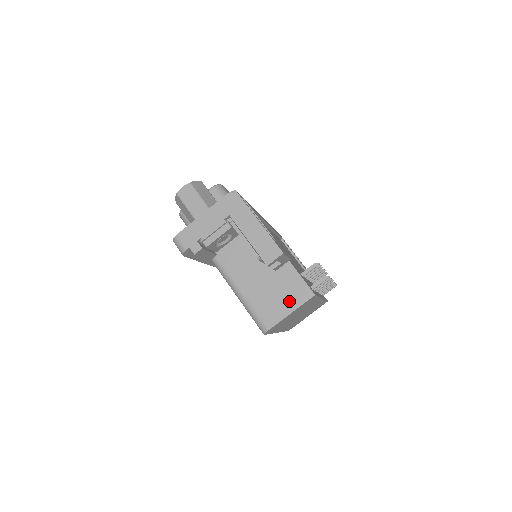
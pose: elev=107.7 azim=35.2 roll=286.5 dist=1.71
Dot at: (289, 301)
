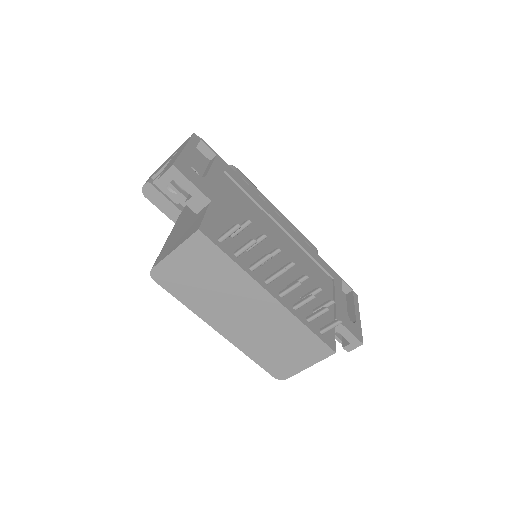
Dot at: (181, 239)
